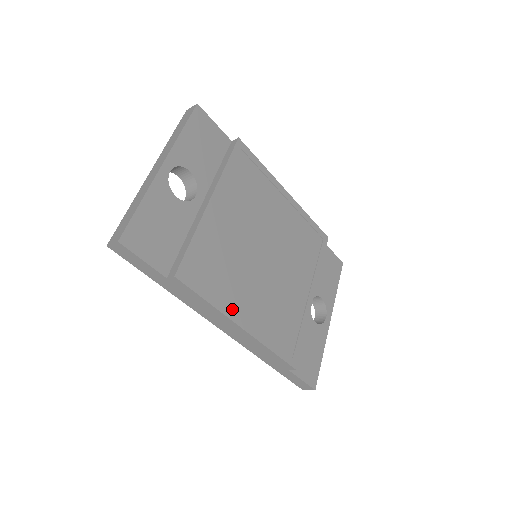
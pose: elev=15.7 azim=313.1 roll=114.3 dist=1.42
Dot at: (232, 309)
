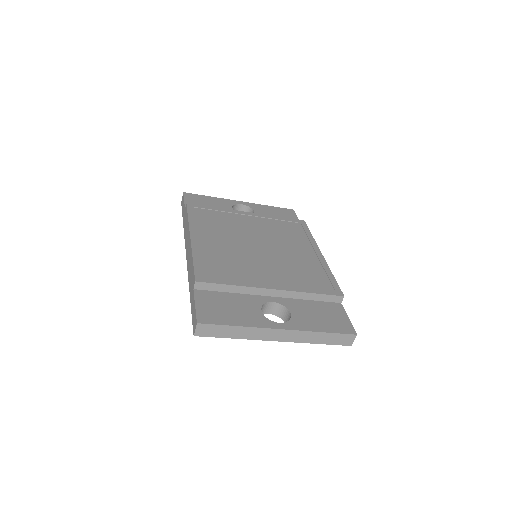
Dot at: (197, 231)
